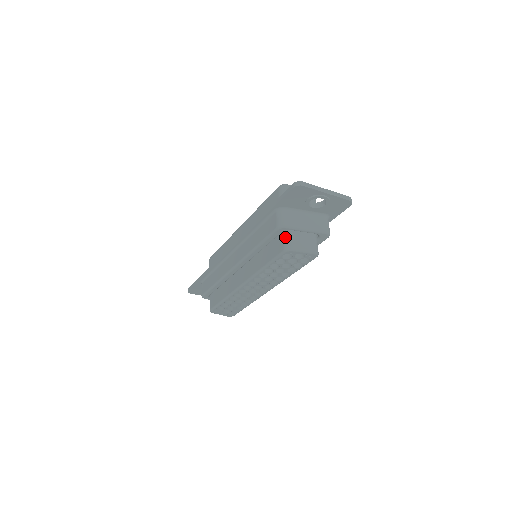
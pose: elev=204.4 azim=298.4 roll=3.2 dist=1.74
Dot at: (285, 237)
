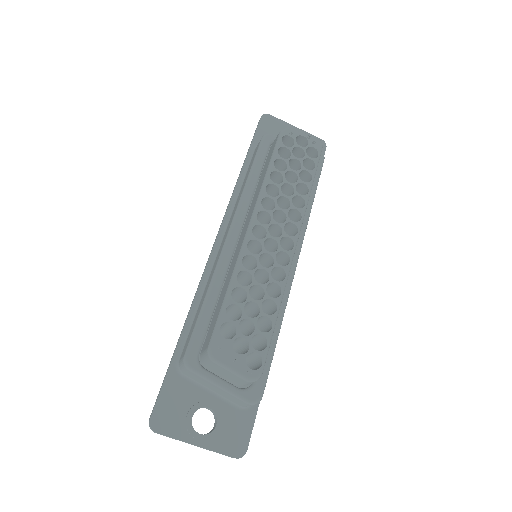
Dot at: occluded
